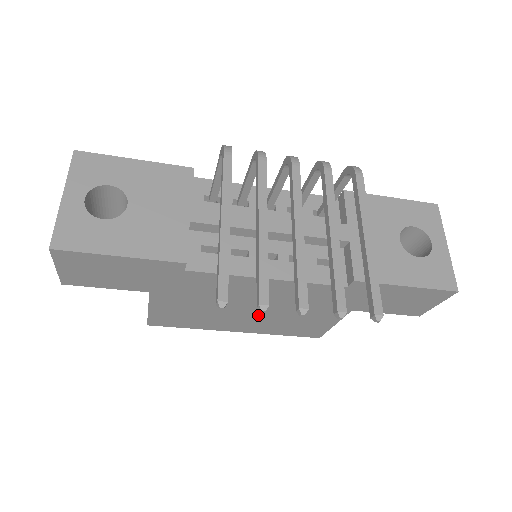
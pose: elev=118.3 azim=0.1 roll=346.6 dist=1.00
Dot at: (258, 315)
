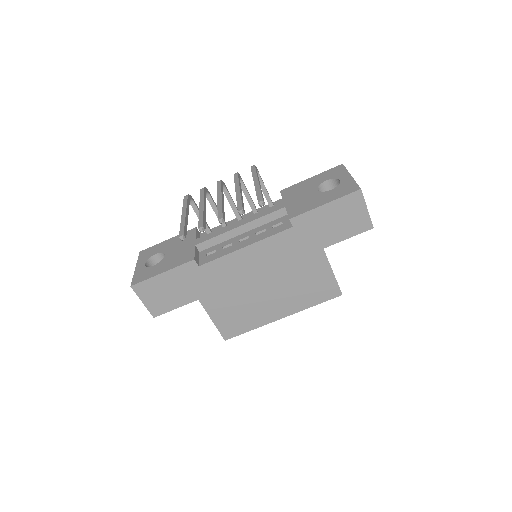
Dot at: (275, 289)
